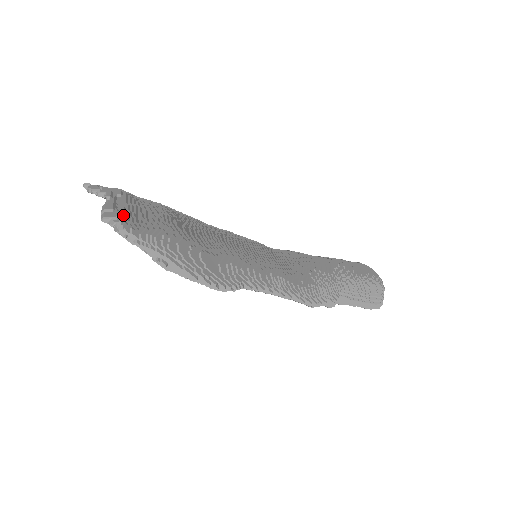
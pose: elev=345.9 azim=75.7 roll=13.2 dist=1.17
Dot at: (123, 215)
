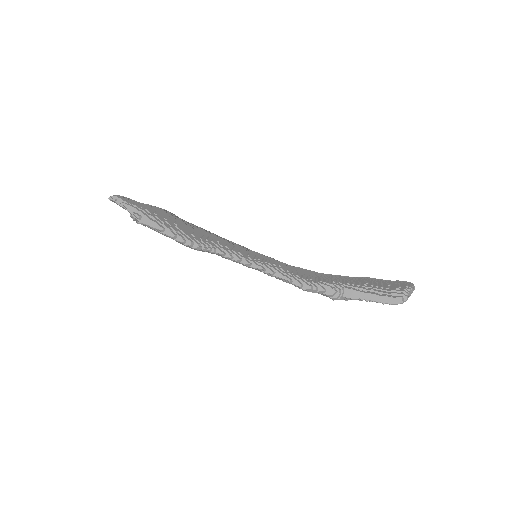
Dot at: occluded
